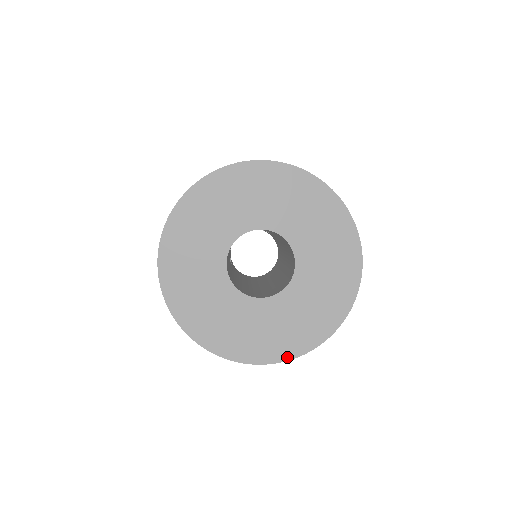
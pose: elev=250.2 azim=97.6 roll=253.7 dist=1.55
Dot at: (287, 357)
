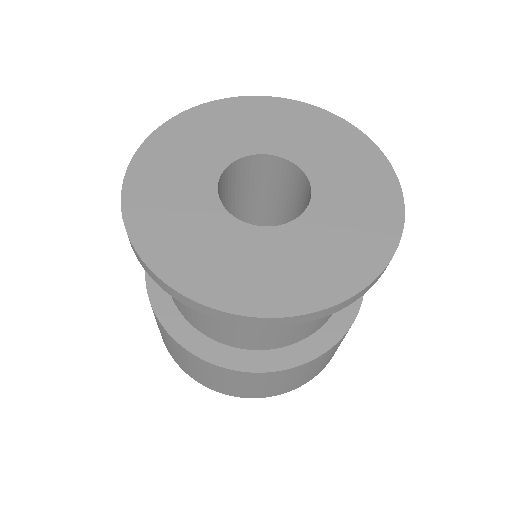
Dot at: (288, 311)
